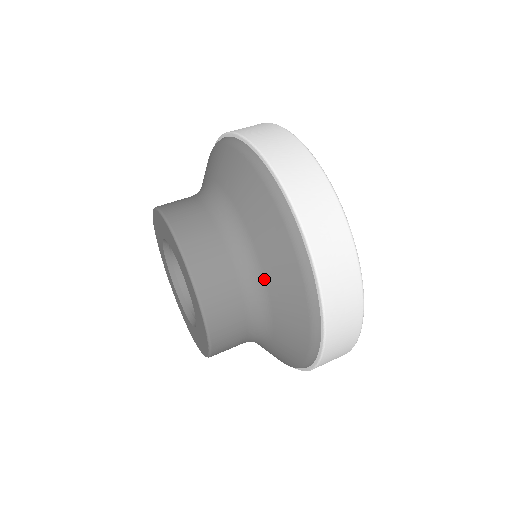
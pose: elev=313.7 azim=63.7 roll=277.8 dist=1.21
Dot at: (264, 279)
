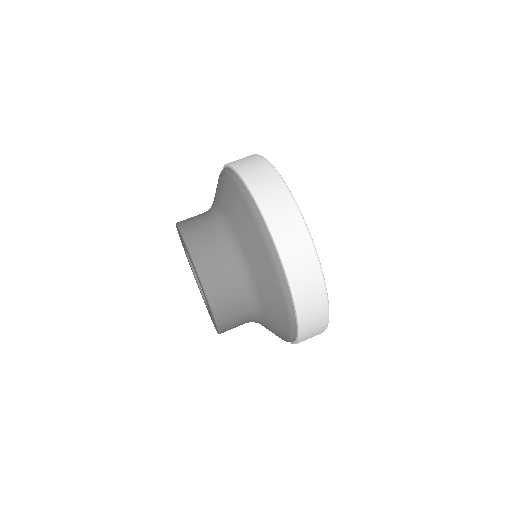
Dot at: (247, 262)
